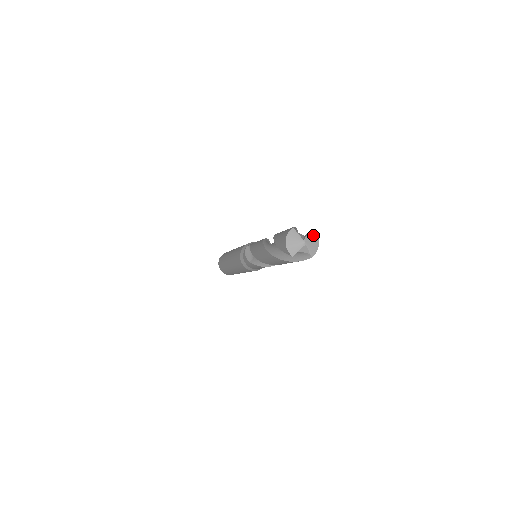
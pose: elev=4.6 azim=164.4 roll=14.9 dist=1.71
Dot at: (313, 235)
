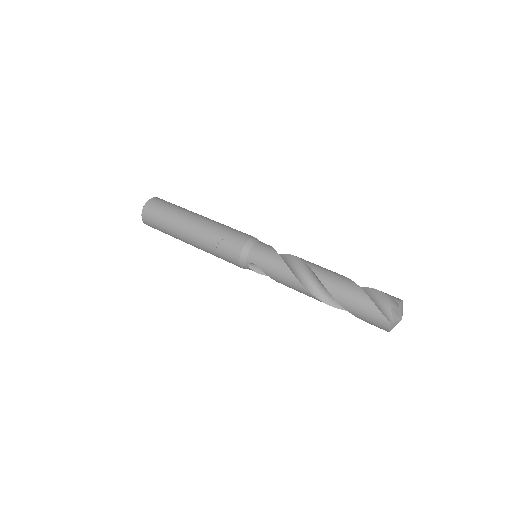
Dot at: (401, 306)
